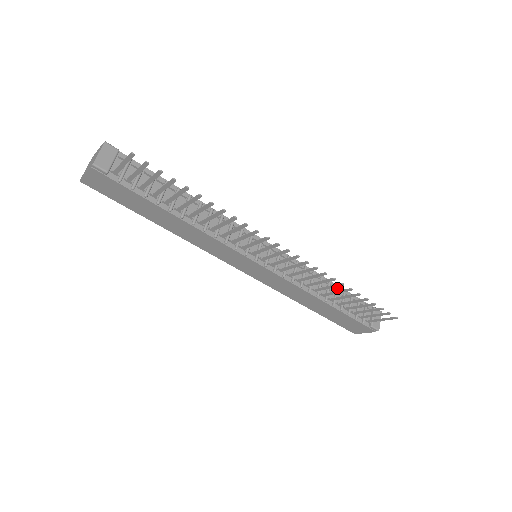
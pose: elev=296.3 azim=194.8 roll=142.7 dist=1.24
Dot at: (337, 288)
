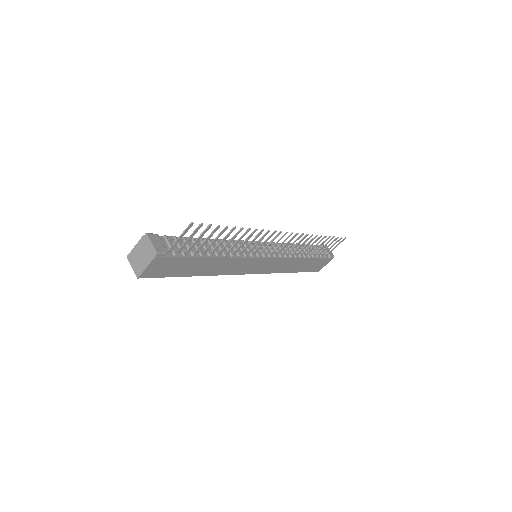
Dot at: (302, 246)
